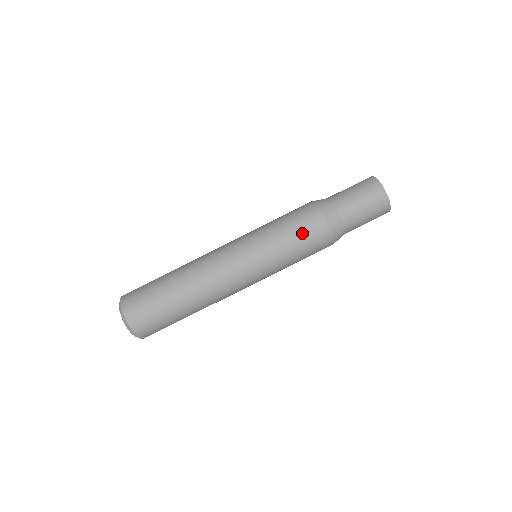
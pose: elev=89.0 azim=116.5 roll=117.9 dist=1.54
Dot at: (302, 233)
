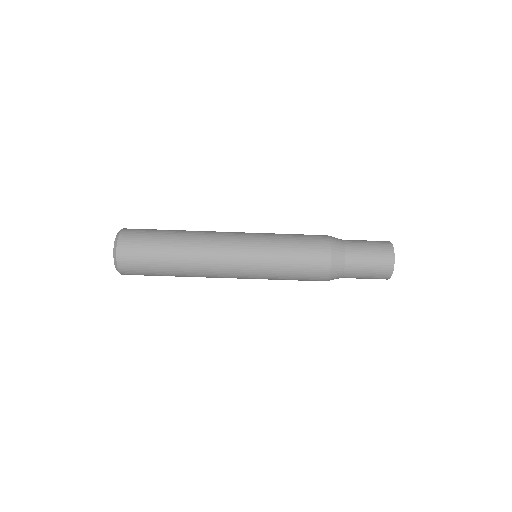
Dot at: (305, 270)
